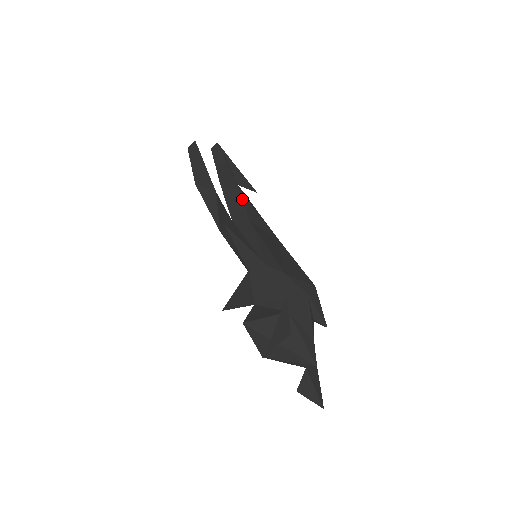
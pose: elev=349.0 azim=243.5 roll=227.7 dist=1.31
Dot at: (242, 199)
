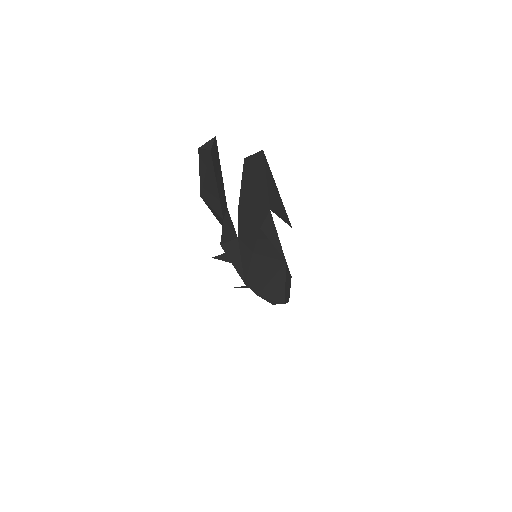
Dot at: (257, 235)
